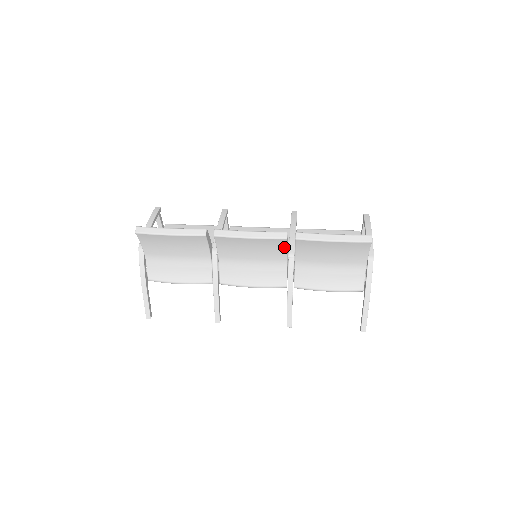
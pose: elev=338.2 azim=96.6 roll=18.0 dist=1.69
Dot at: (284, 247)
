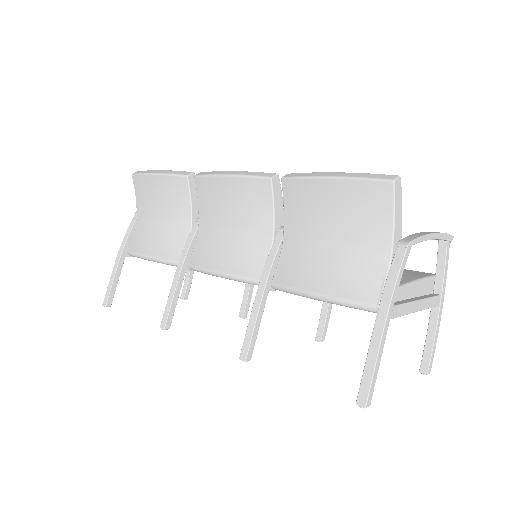
Dot at: (269, 201)
